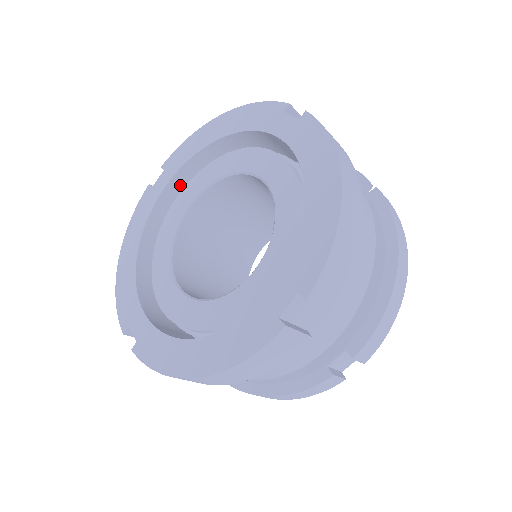
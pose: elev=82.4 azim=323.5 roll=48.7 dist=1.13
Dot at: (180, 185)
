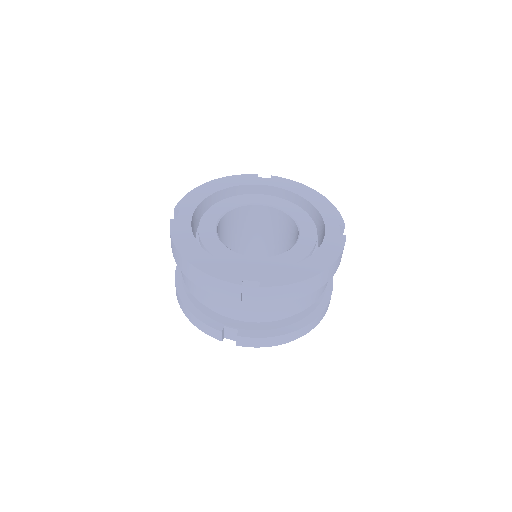
Dot at: (268, 192)
